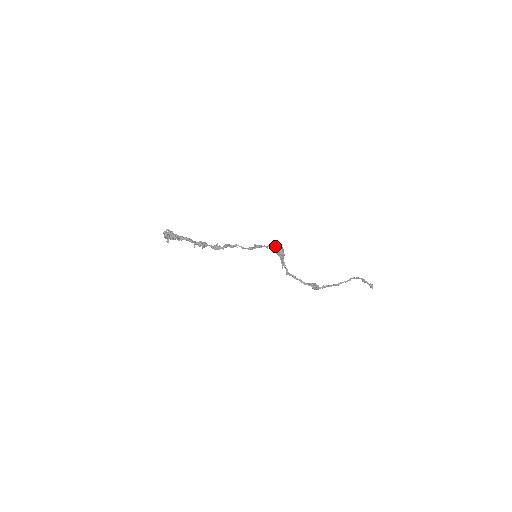
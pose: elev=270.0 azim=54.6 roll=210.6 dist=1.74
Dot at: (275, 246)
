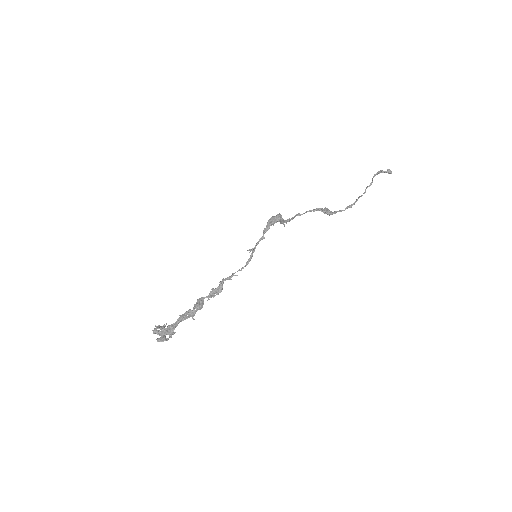
Dot at: (270, 225)
